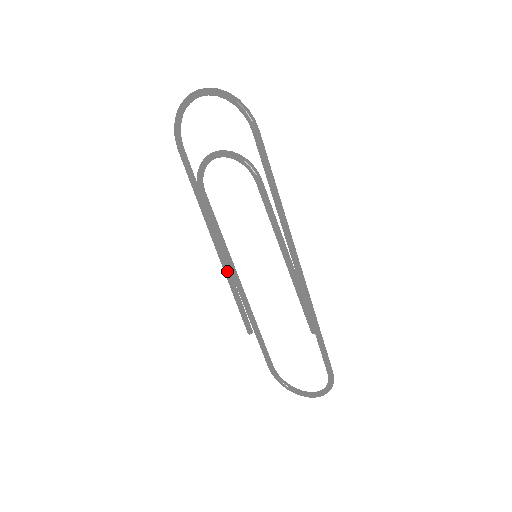
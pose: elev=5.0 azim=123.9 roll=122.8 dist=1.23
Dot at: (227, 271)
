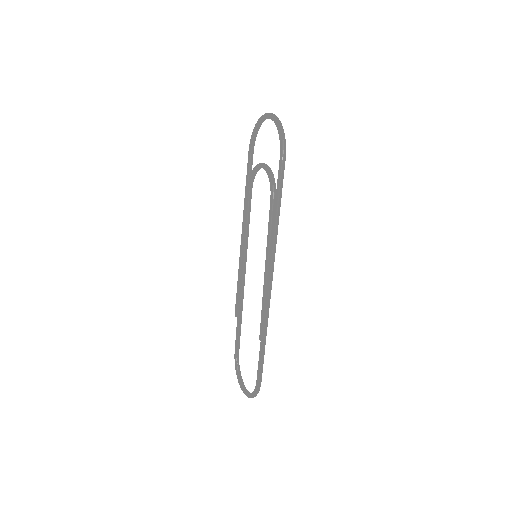
Dot at: (241, 258)
